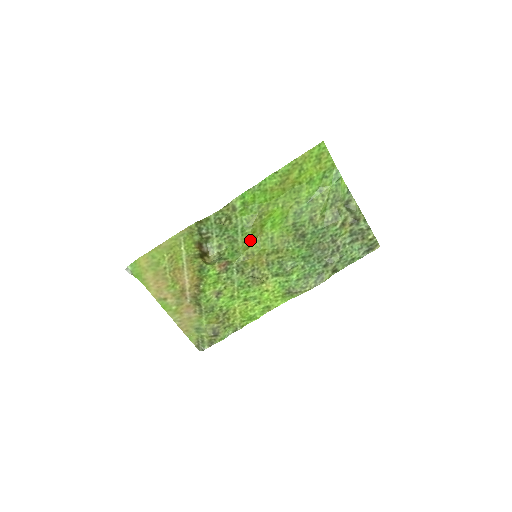
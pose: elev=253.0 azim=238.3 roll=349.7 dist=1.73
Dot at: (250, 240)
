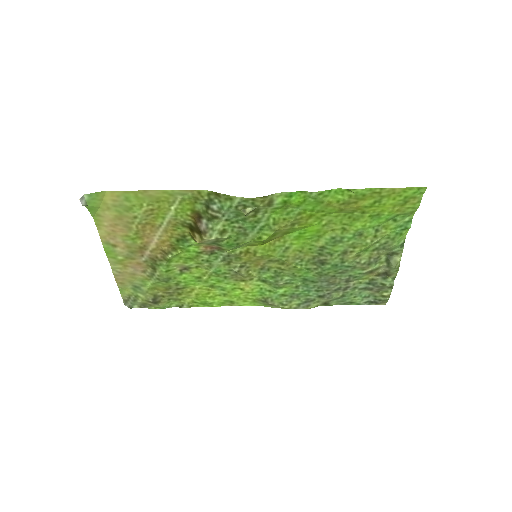
Dot at: (263, 241)
